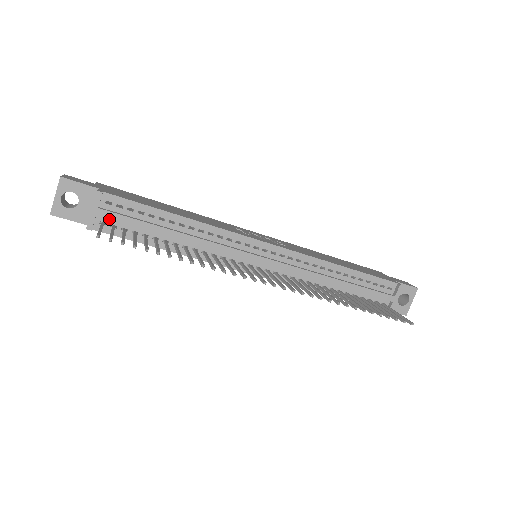
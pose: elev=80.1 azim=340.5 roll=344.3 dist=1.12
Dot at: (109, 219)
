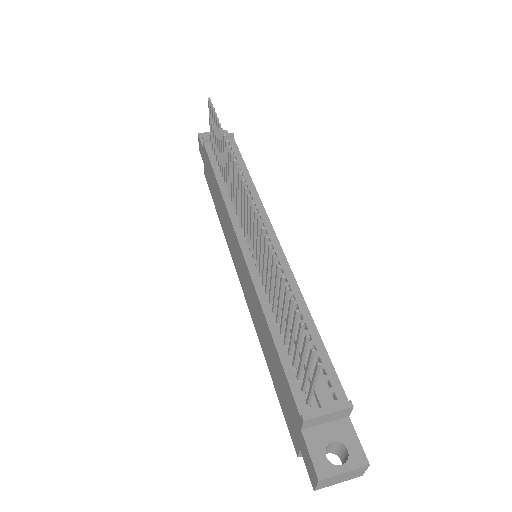
Dot at: occluded
